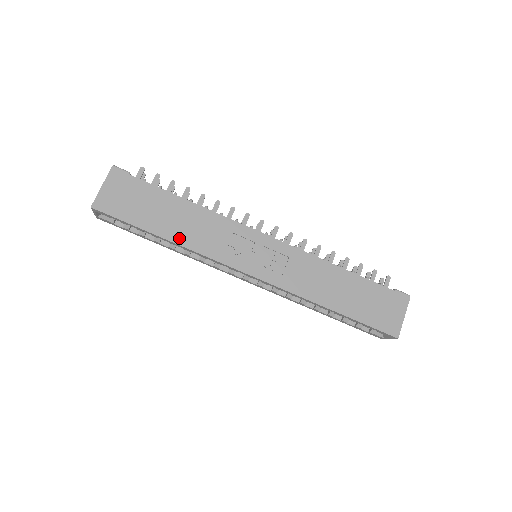
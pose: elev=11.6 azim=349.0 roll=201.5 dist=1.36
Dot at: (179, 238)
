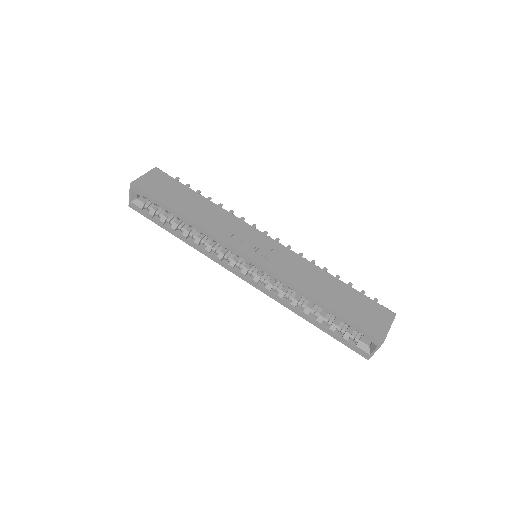
Dot at: (194, 218)
